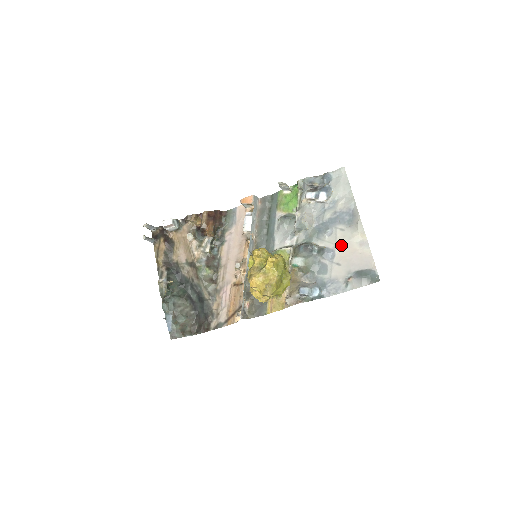
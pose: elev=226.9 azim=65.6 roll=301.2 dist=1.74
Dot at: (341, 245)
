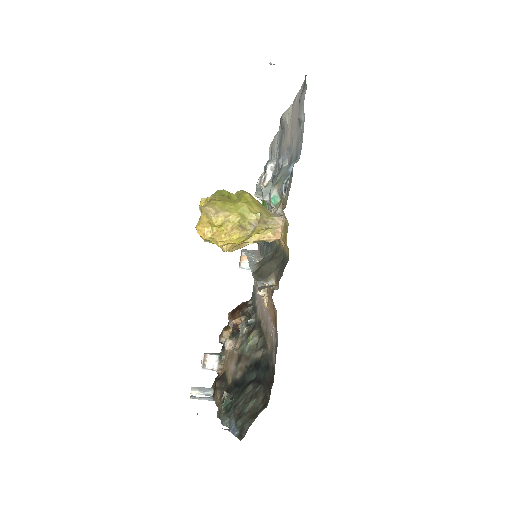
Dot at: (288, 138)
